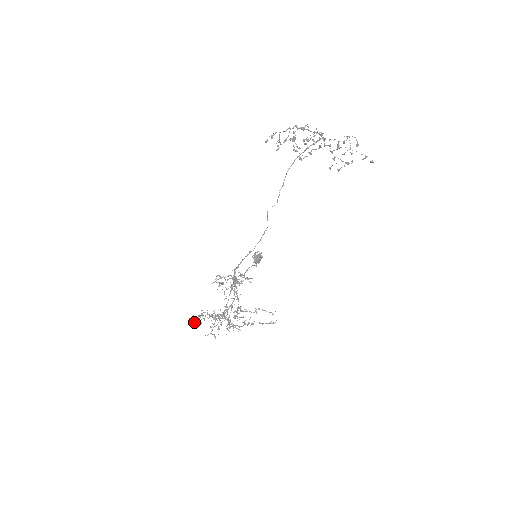
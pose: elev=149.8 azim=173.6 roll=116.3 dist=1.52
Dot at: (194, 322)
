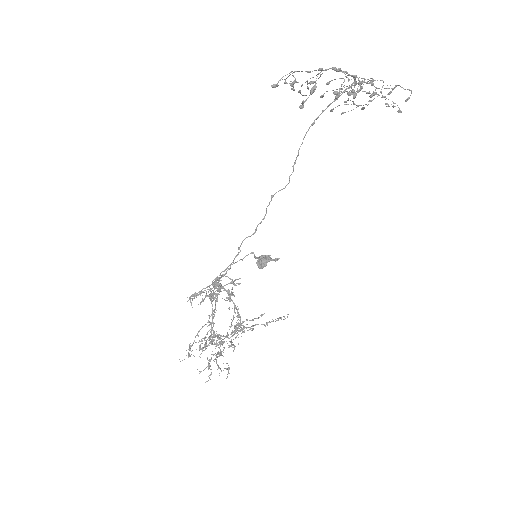
Dot at: occluded
